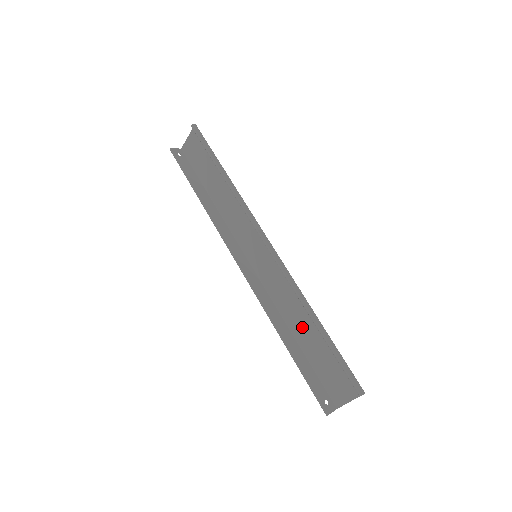
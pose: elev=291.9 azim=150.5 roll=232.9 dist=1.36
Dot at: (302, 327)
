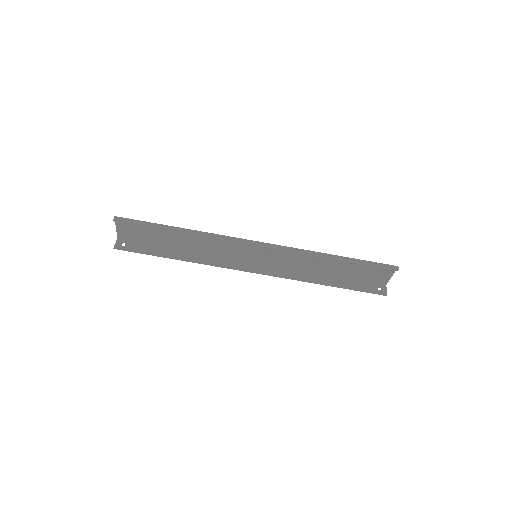
Dot at: (327, 266)
